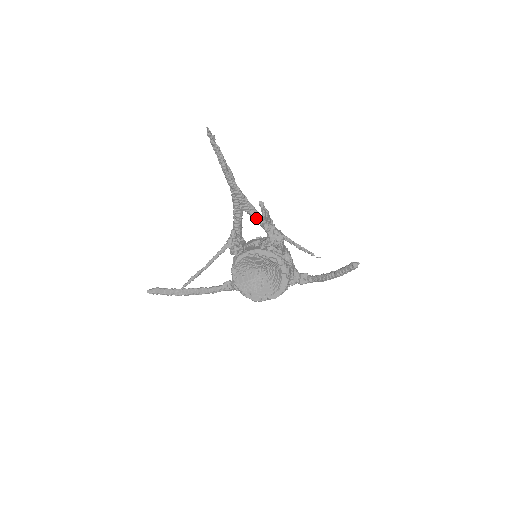
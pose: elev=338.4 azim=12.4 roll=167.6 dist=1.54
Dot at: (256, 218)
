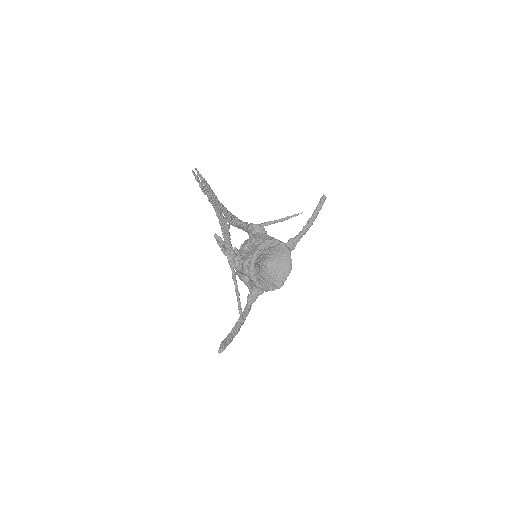
Dot at: (242, 225)
